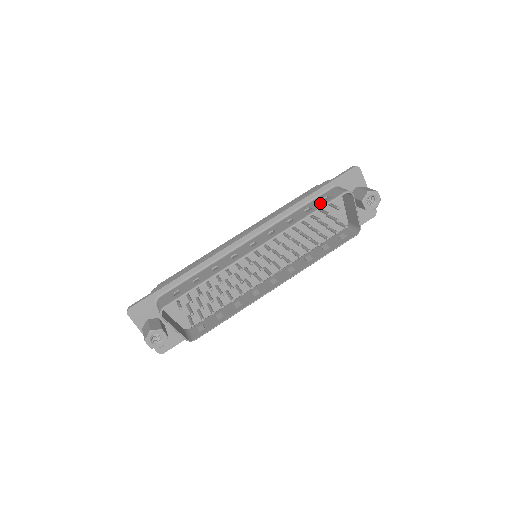
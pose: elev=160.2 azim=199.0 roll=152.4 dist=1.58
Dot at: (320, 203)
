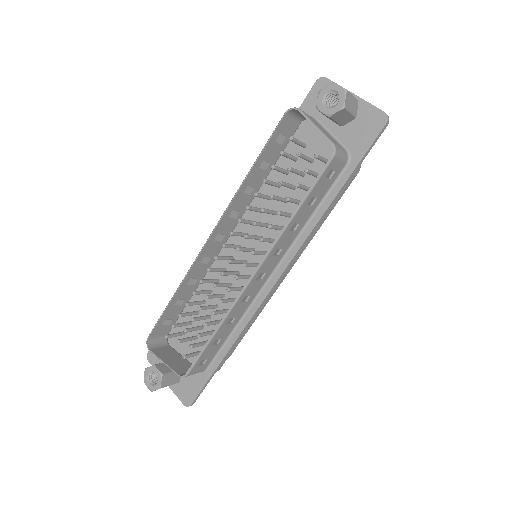
Dot at: (270, 147)
